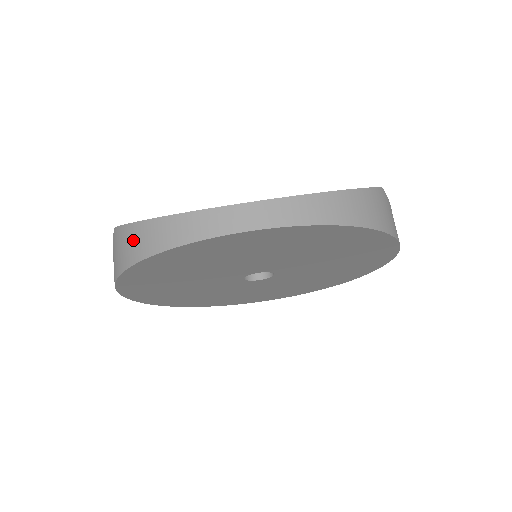
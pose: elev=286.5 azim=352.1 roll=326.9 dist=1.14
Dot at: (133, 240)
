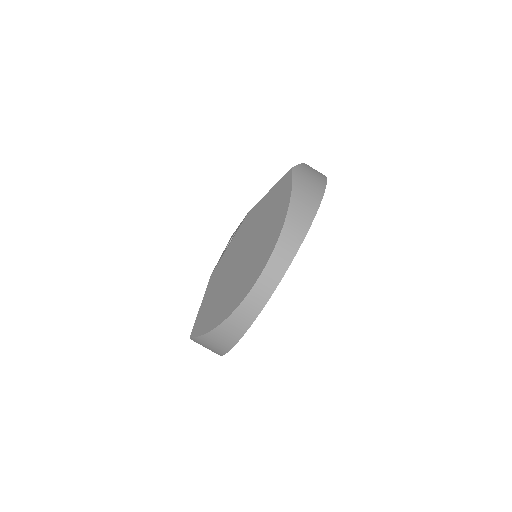
Dot at: (217, 340)
